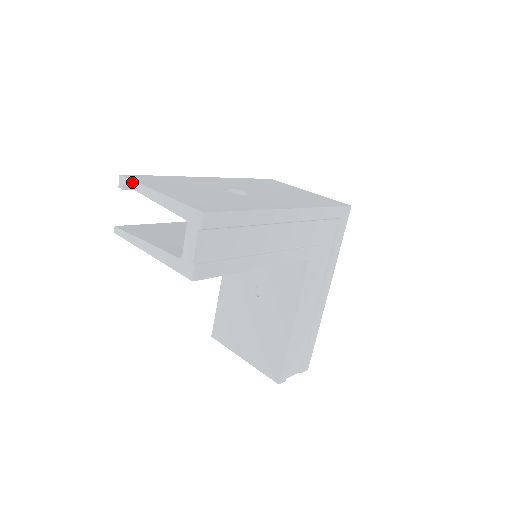
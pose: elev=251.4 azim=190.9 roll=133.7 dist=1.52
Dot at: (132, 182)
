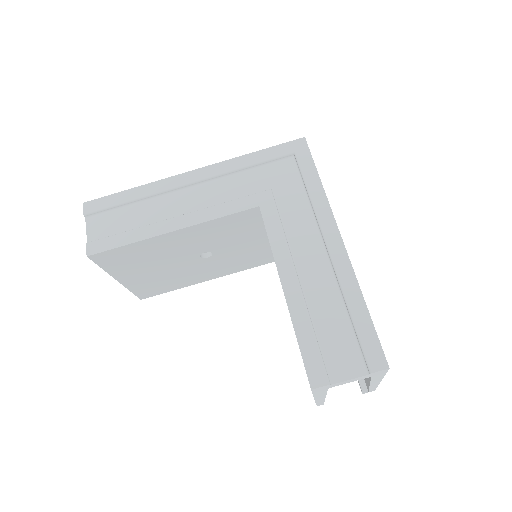
Dot at: occluded
